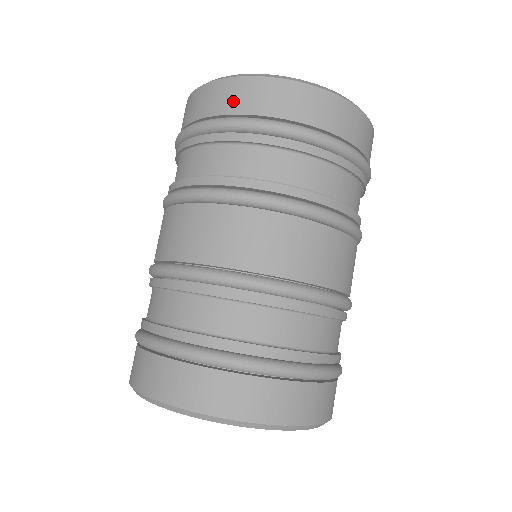
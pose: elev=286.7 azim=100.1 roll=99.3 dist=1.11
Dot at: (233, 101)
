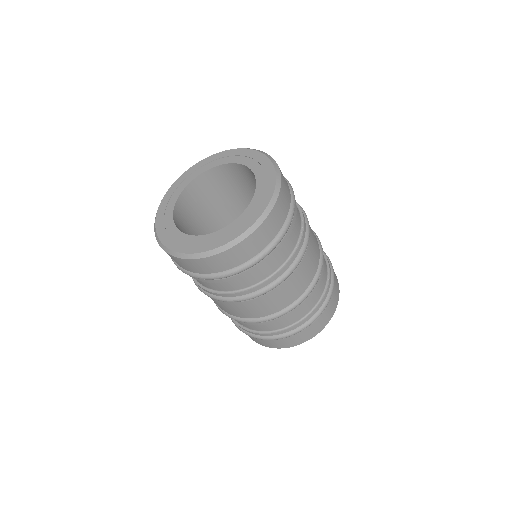
Dot at: (211, 268)
